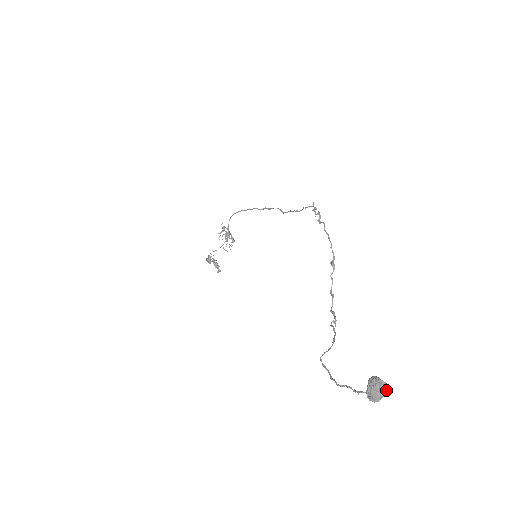
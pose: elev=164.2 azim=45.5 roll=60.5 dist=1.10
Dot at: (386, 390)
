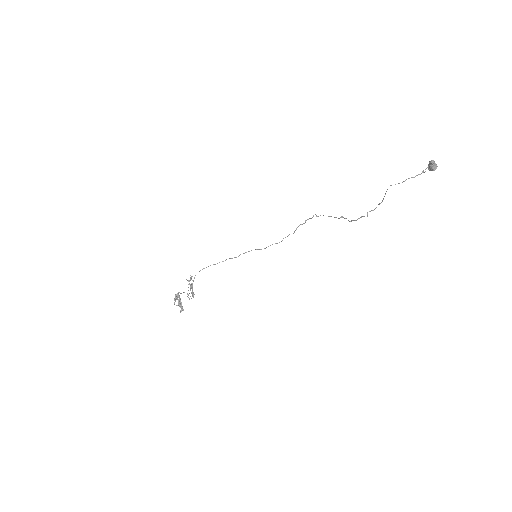
Dot at: occluded
